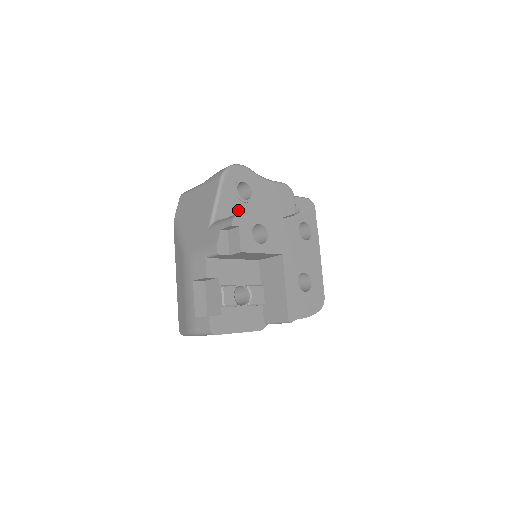
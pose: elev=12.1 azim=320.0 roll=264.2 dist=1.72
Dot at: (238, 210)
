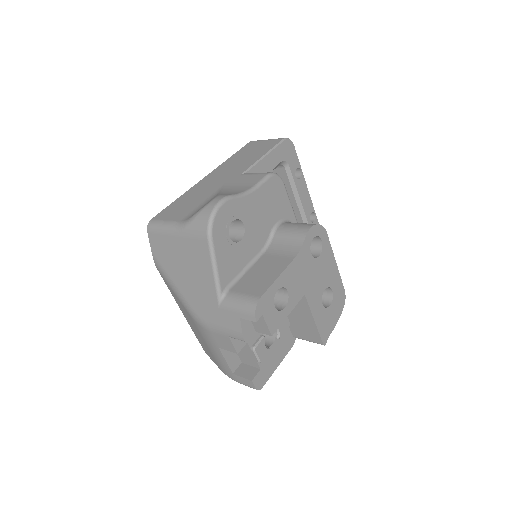
Dot at: (238, 258)
